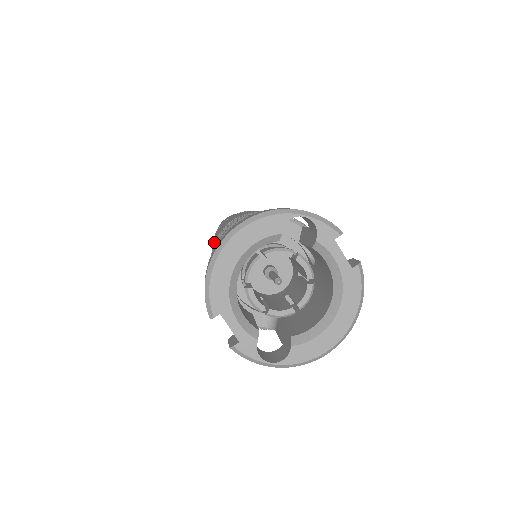
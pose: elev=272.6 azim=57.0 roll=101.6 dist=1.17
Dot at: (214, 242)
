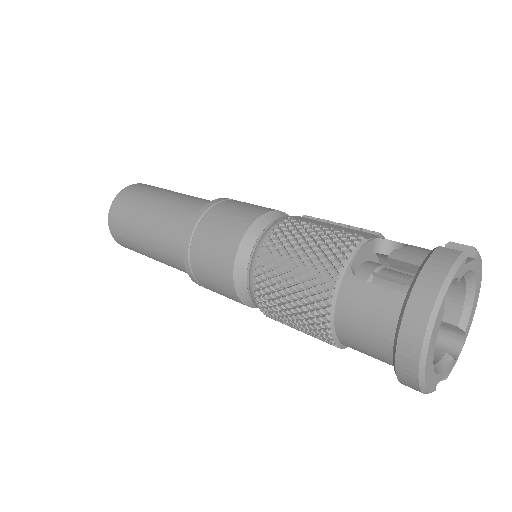
Dot at: occluded
